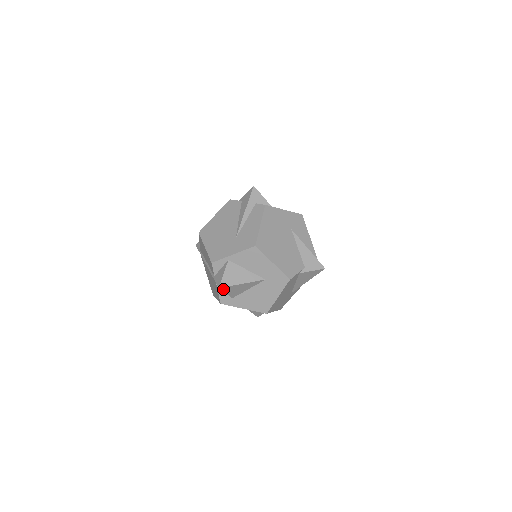
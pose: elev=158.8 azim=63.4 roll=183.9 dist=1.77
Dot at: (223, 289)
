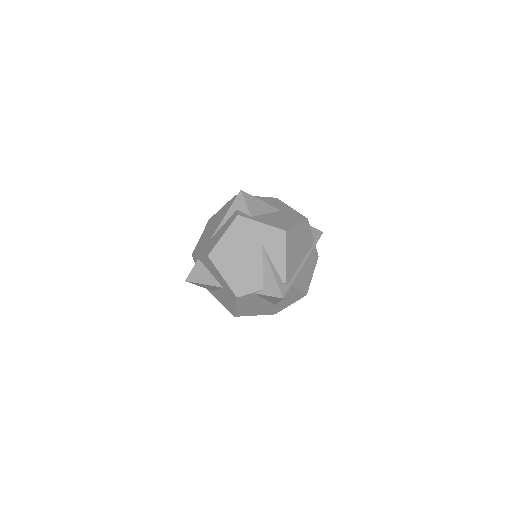
Dot at: (191, 282)
